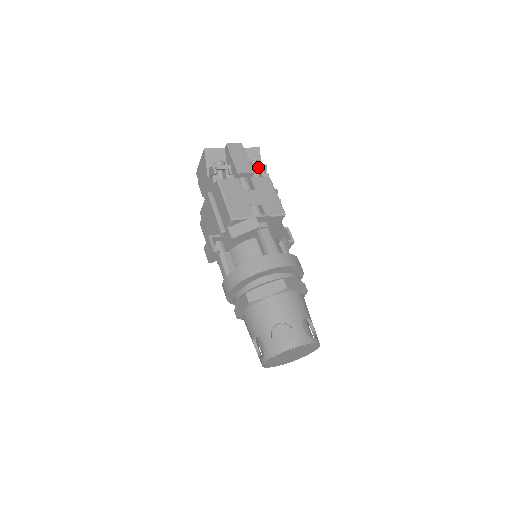
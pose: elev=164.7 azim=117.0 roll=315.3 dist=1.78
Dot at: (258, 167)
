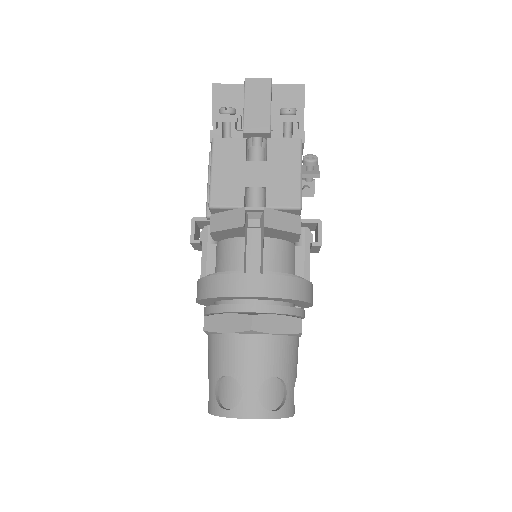
Dot at: (285, 121)
